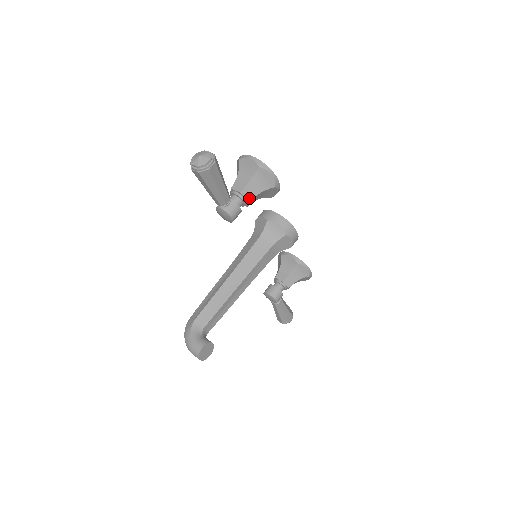
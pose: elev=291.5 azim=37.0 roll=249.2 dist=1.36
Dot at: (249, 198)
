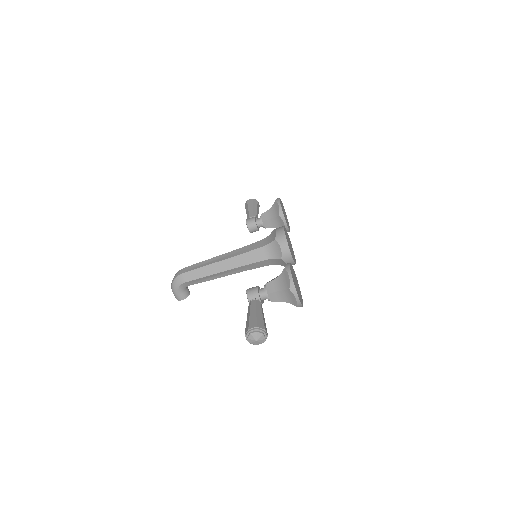
Dot at: occluded
